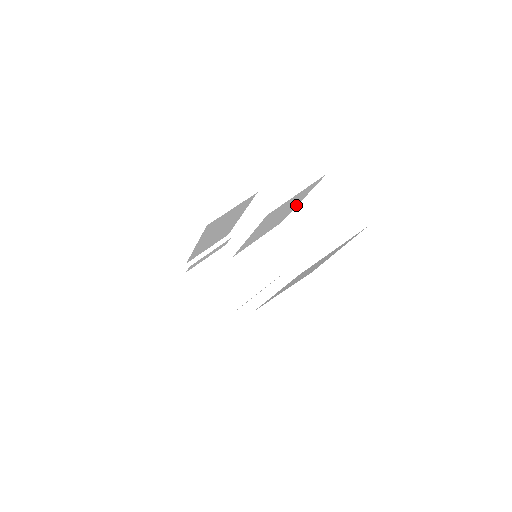
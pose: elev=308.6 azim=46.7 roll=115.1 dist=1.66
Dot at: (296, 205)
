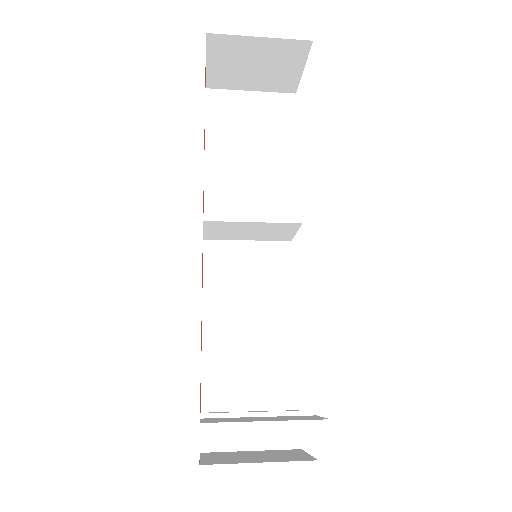
Dot at: (295, 164)
